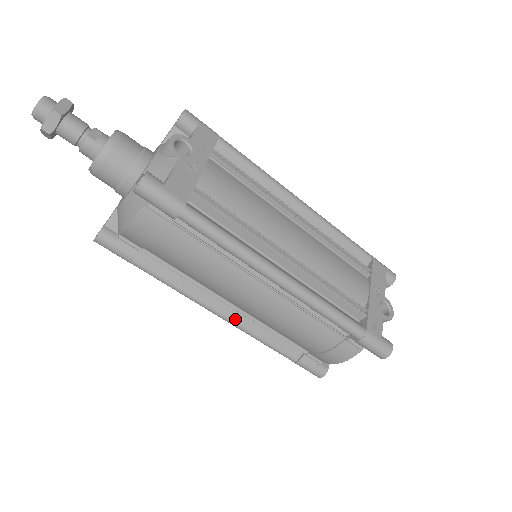
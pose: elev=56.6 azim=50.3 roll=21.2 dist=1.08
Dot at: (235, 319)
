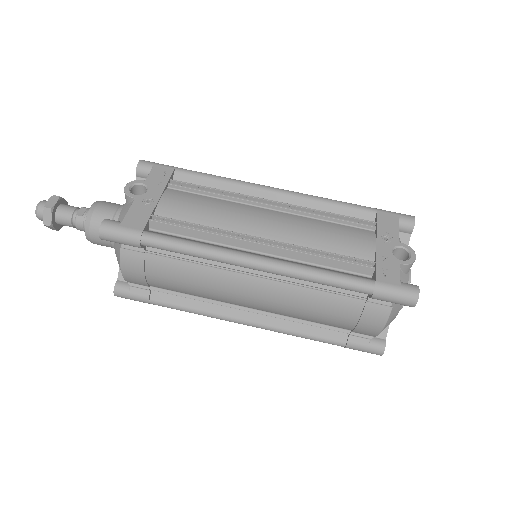
Dot at: (261, 322)
